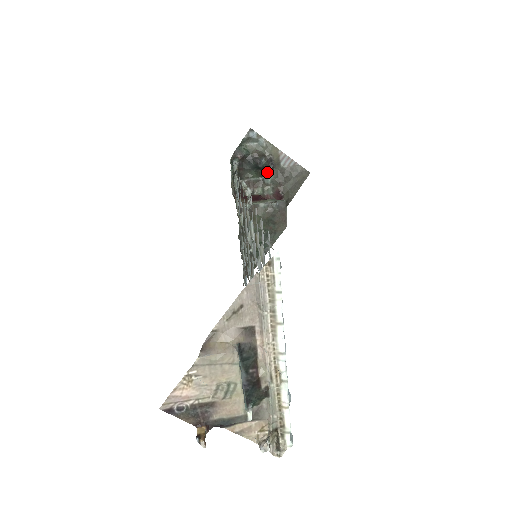
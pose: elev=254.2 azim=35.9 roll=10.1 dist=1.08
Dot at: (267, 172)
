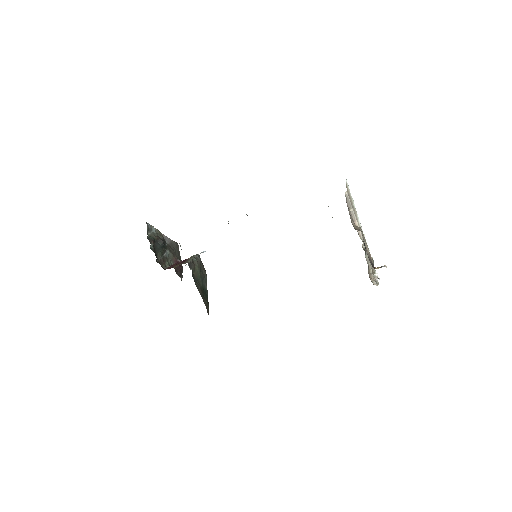
Dot at: (165, 249)
